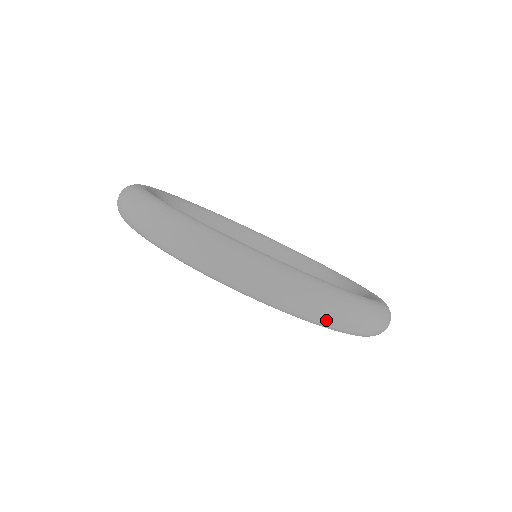
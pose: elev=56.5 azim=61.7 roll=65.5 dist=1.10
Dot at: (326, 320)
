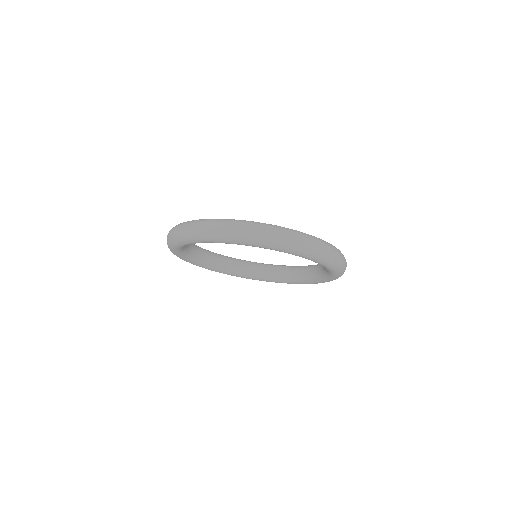
Dot at: (340, 264)
